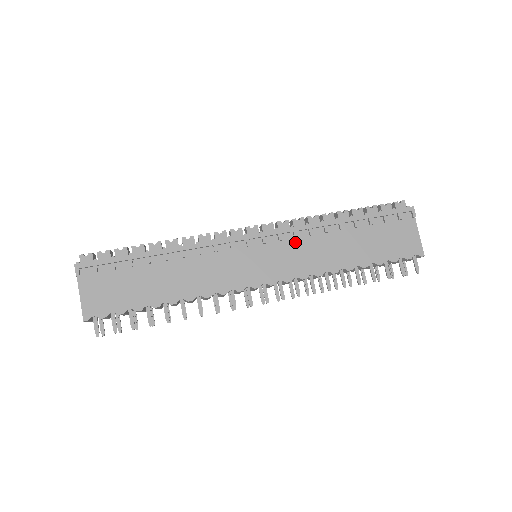
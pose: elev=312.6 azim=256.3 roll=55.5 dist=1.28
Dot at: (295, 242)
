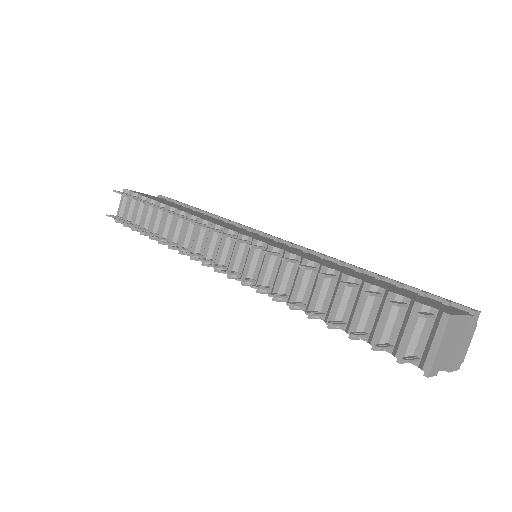
Dot at: (301, 251)
